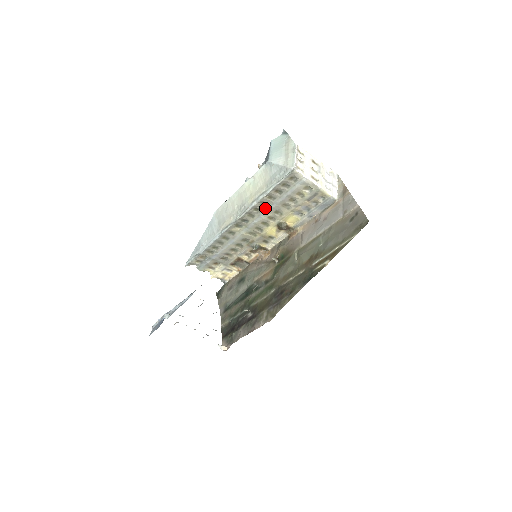
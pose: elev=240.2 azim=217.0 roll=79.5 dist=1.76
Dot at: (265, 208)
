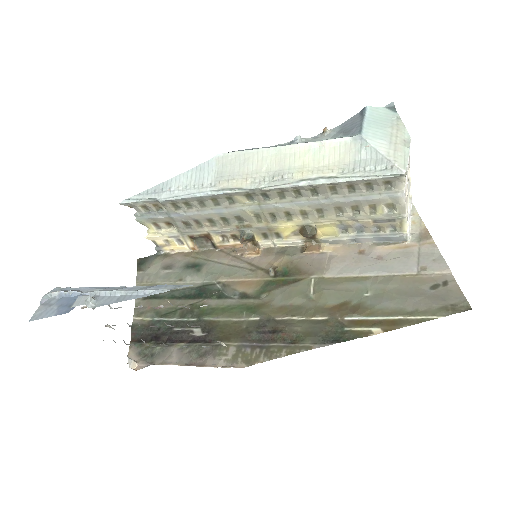
Dot at: (310, 197)
